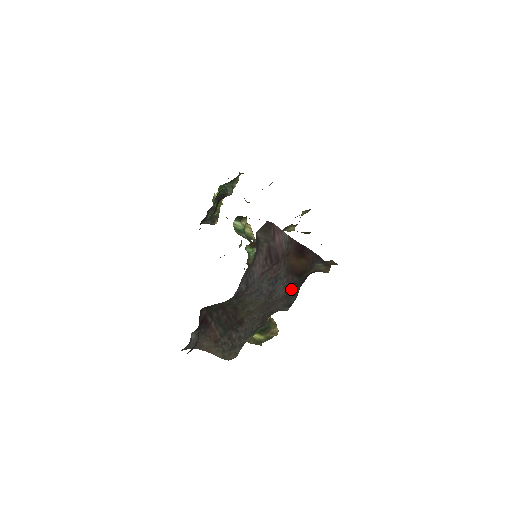
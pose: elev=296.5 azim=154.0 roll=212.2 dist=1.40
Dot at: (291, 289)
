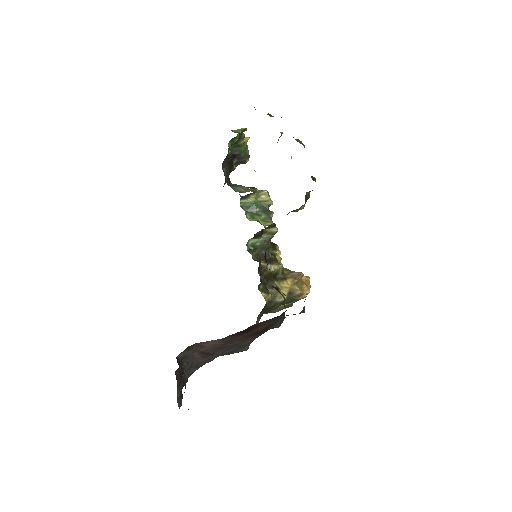
Dot at: occluded
